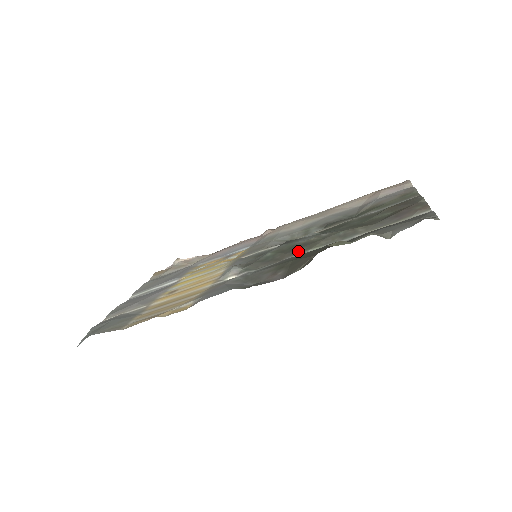
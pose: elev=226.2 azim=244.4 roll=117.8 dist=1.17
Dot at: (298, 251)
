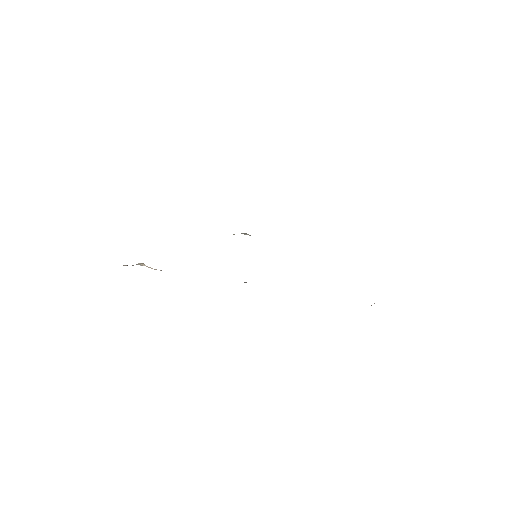
Dot at: occluded
